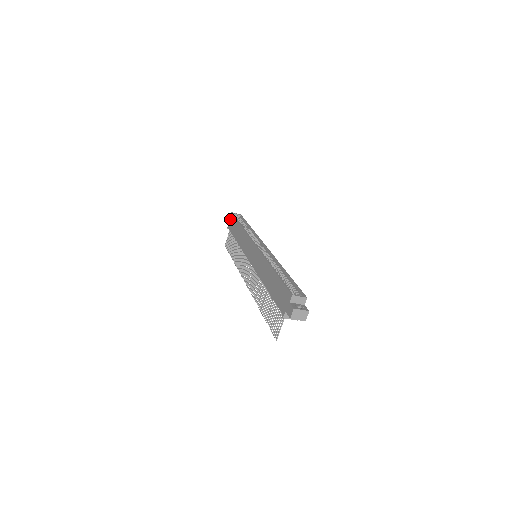
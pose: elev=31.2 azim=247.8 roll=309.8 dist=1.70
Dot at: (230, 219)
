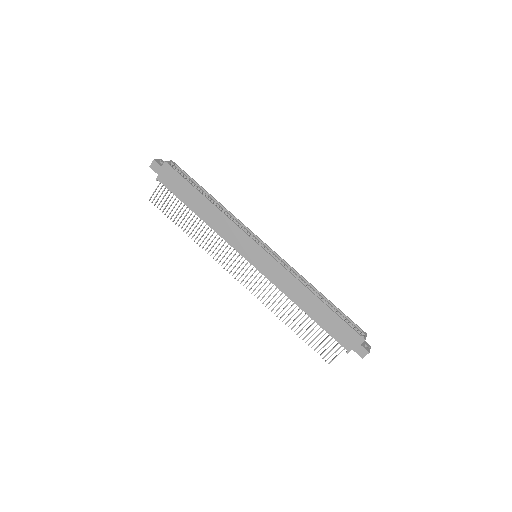
Dot at: (165, 171)
